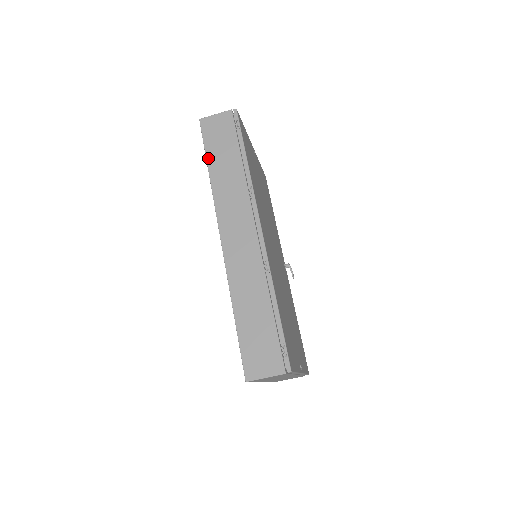
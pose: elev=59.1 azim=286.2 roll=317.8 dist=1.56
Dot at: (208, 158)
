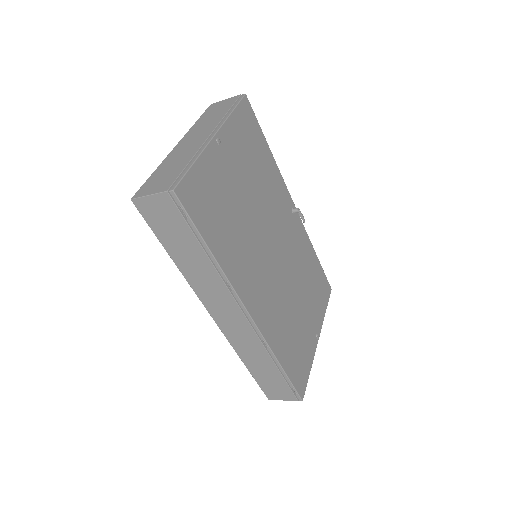
Dot at: (165, 247)
